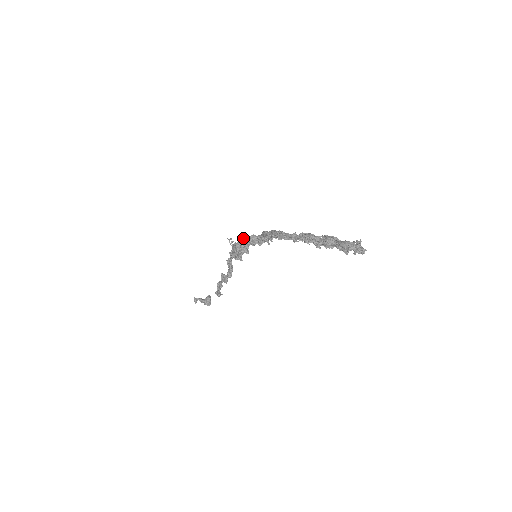
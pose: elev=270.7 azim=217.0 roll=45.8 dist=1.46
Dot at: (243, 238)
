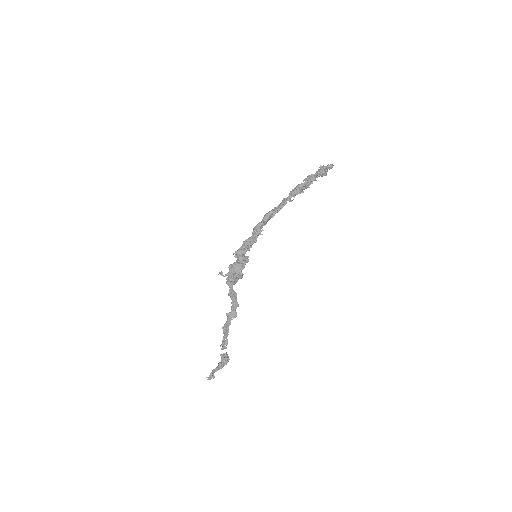
Dot at: (239, 252)
